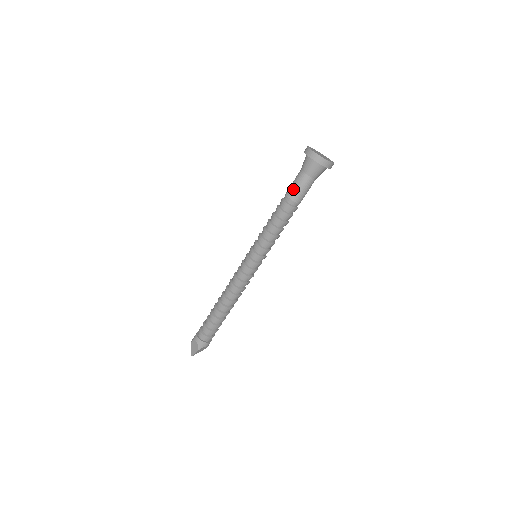
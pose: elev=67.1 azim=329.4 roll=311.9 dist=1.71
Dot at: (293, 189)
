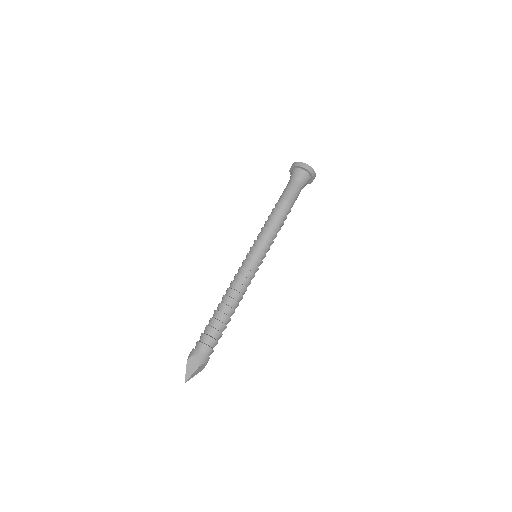
Dot at: (288, 193)
